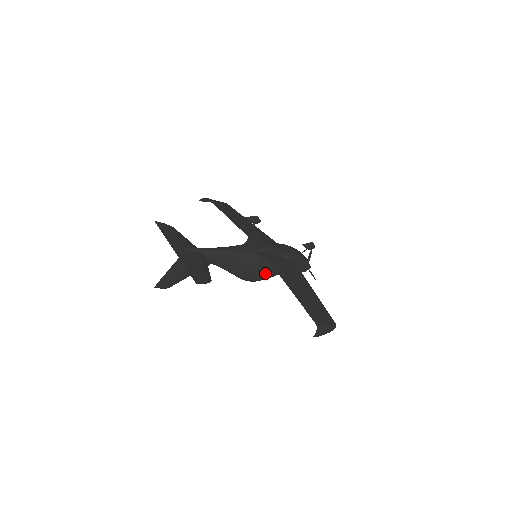
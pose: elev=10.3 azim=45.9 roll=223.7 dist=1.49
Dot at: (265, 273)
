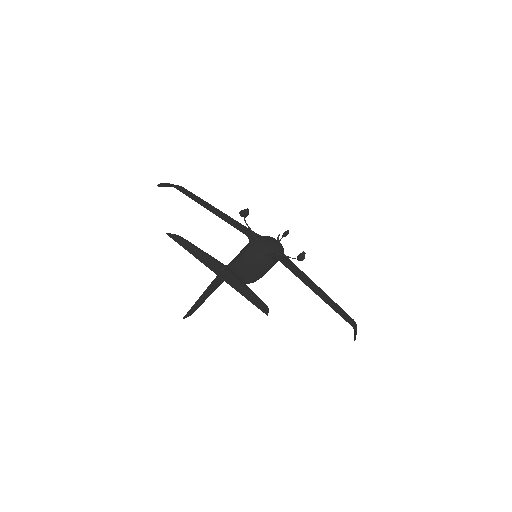
Dot at: (264, 273)
